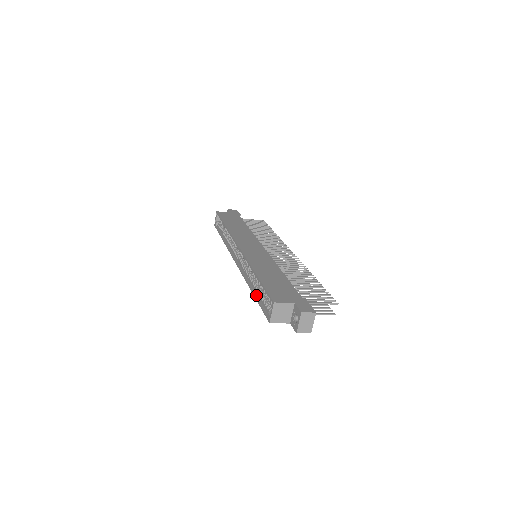
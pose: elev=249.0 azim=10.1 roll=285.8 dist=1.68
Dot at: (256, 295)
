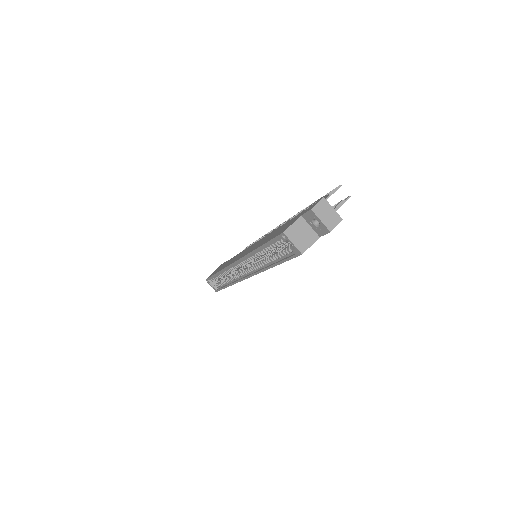
Dot at: (276, 262)
